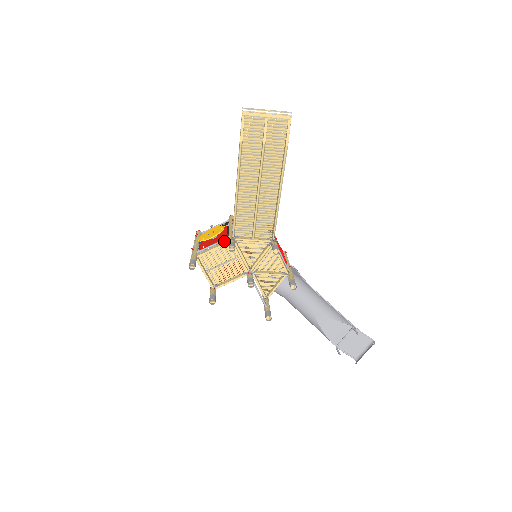
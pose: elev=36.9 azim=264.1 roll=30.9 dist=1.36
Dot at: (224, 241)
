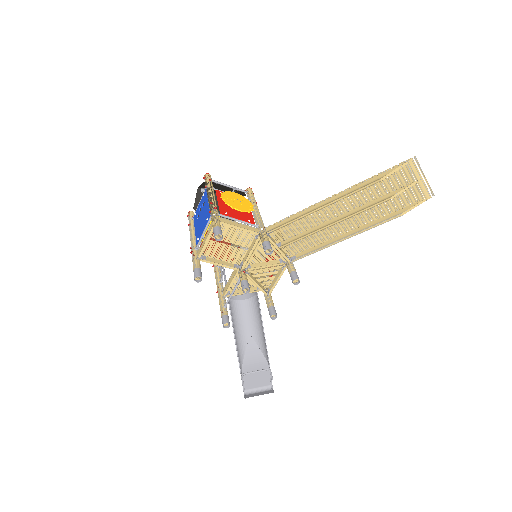
Dot at: (253, 227)
